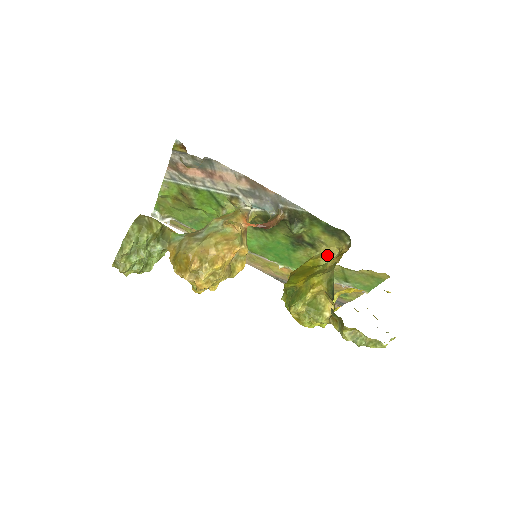
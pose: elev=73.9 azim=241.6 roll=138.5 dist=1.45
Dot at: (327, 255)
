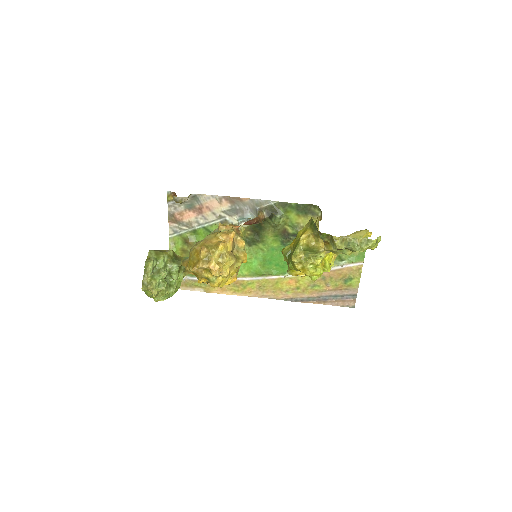
Dot at: occluded
